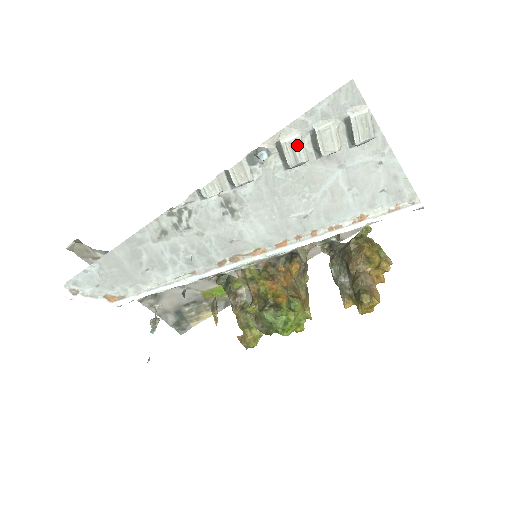
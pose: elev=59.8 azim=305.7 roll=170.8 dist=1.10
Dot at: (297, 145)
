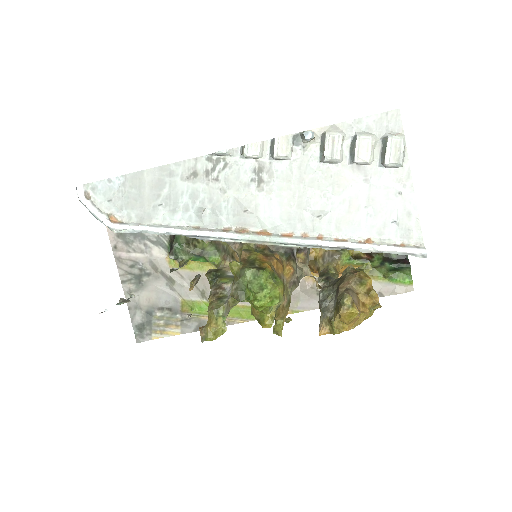
Dot at: (338, 142)
